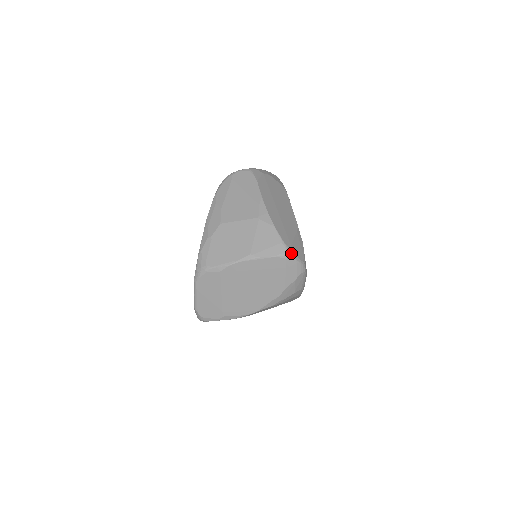
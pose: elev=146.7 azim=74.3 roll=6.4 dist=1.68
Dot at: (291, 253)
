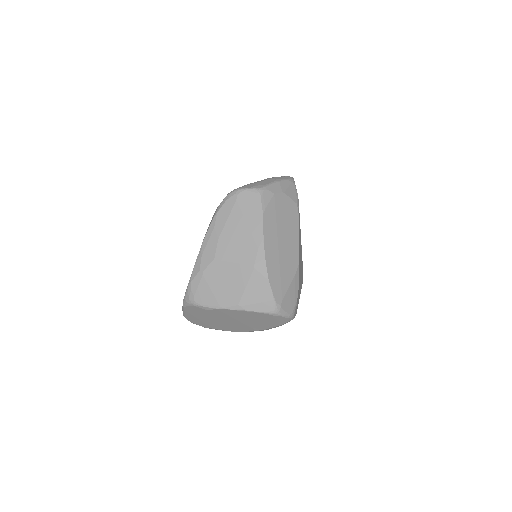
Dot at: (280, 311)
